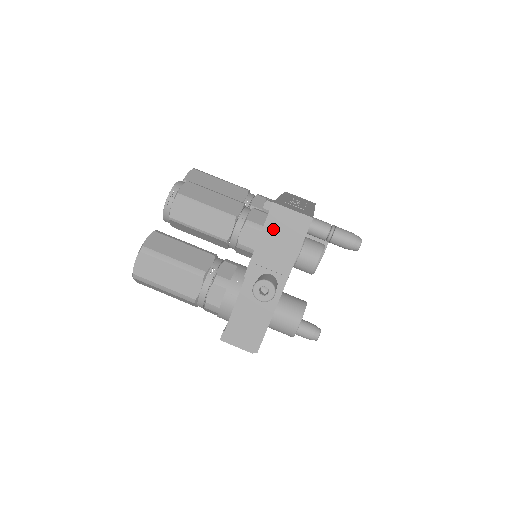
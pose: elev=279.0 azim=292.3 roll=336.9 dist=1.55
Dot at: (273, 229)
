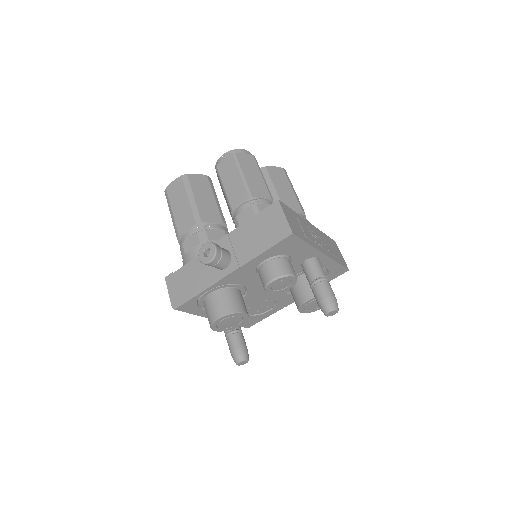
Dot at: (261, 221)
